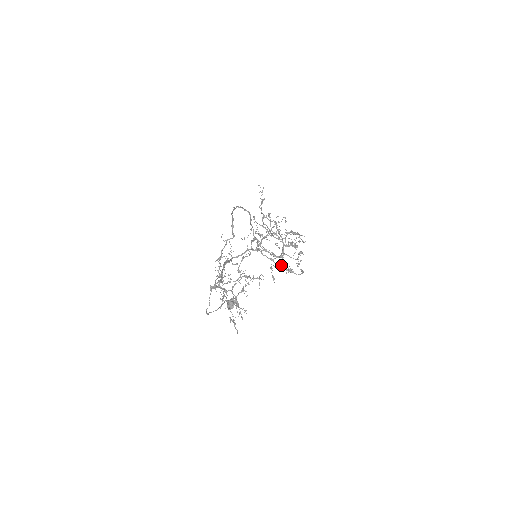
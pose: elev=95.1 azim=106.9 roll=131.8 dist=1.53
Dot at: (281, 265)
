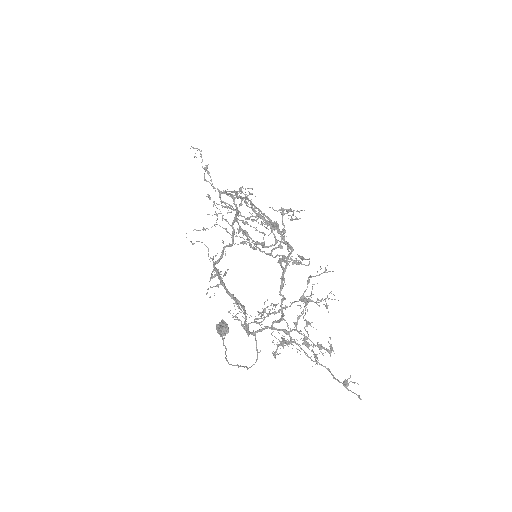
Dot at: occluded
